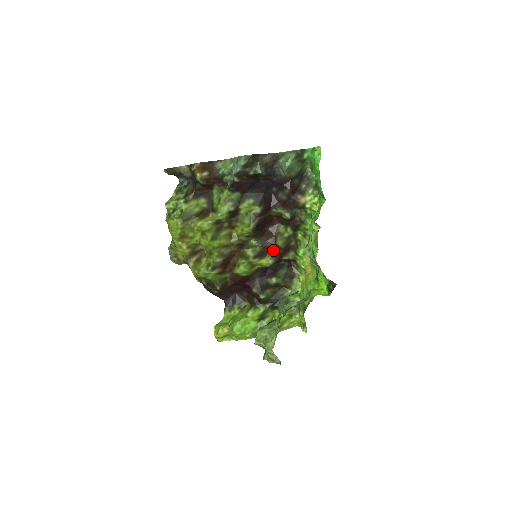
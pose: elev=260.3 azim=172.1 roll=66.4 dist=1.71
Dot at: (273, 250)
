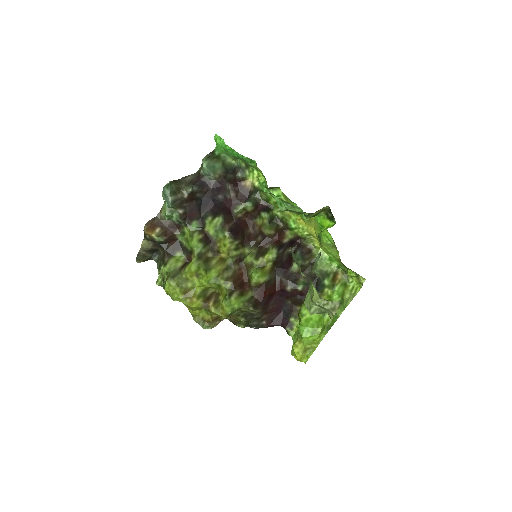
Dot at: (269, 242)
